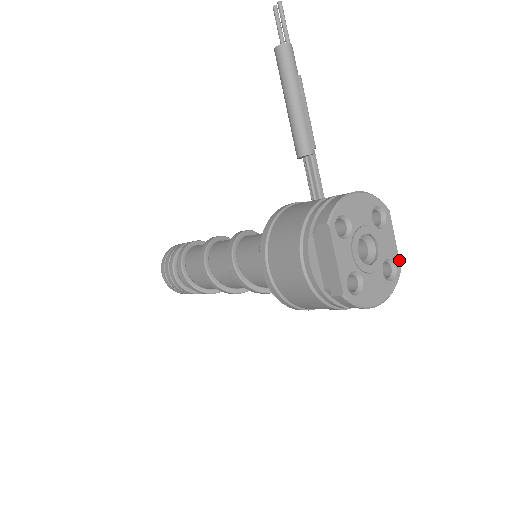
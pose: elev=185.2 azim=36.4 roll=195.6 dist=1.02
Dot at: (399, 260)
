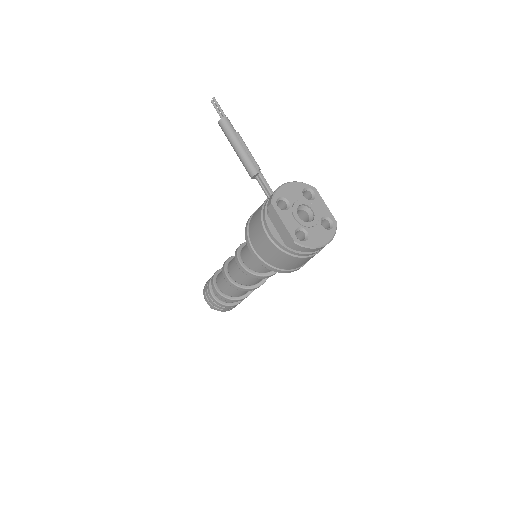
Dot at: (333, 216)
